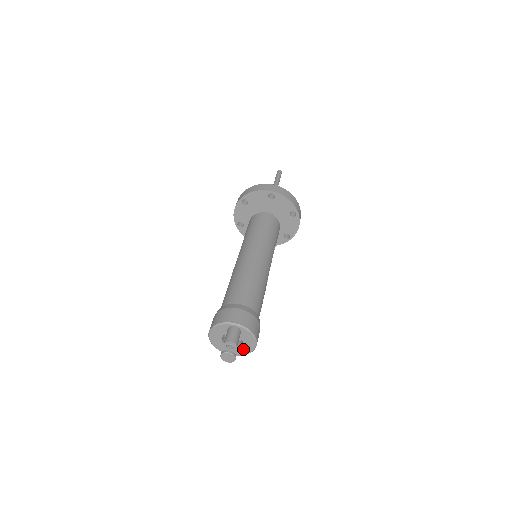
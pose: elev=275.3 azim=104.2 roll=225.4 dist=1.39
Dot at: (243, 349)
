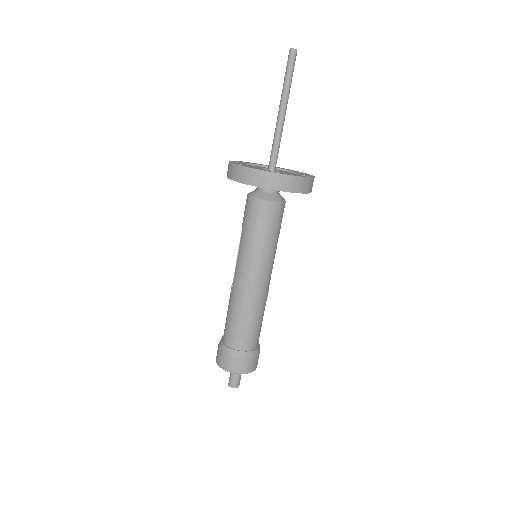
Dot at: occluded
